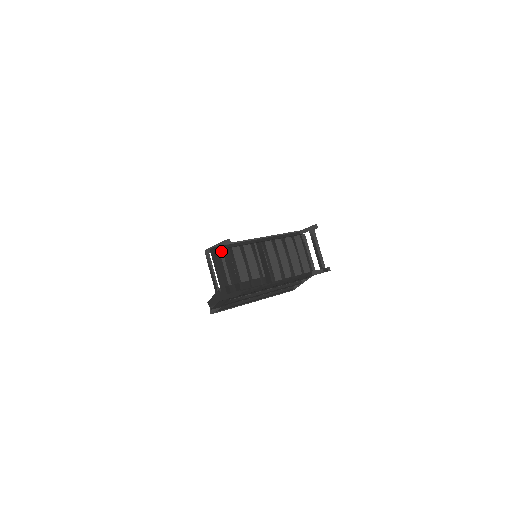
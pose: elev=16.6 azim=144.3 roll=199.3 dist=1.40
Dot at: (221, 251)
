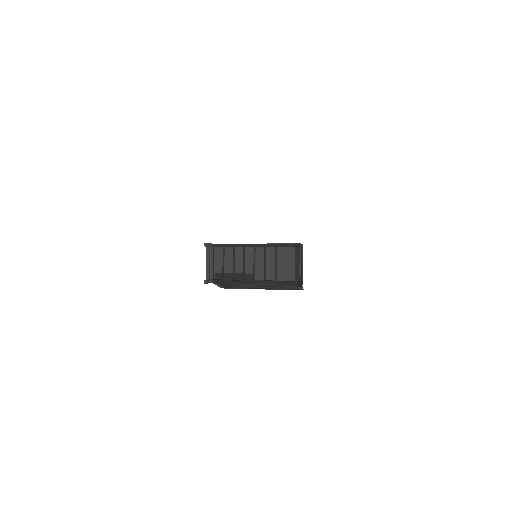
Dot at: (218, 248)
